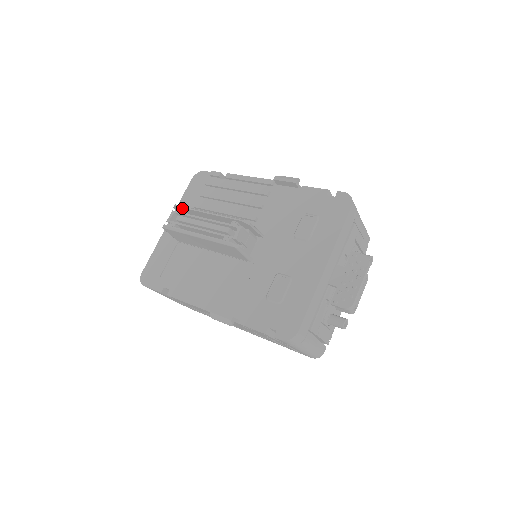
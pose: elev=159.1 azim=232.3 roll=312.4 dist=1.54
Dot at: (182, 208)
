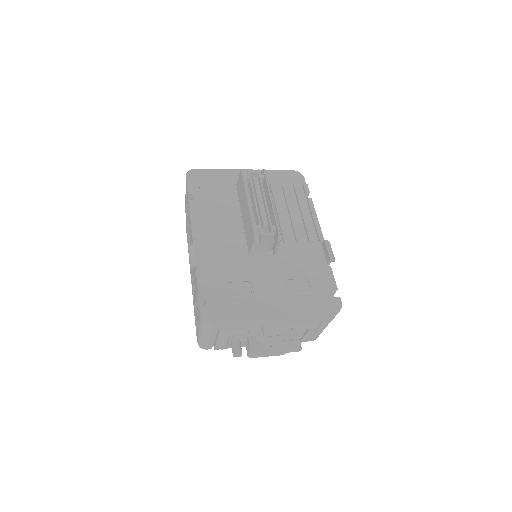
Dot at: (265, 177)
